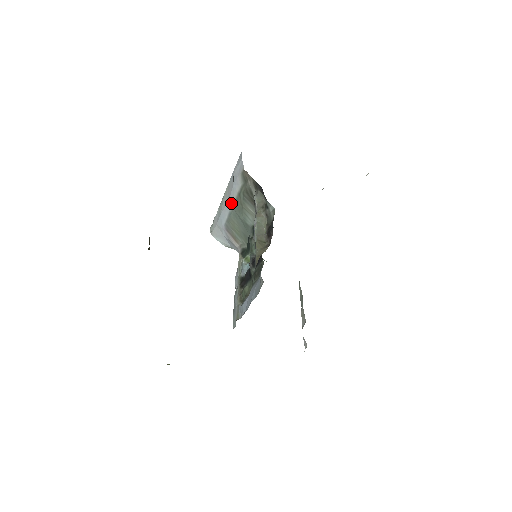
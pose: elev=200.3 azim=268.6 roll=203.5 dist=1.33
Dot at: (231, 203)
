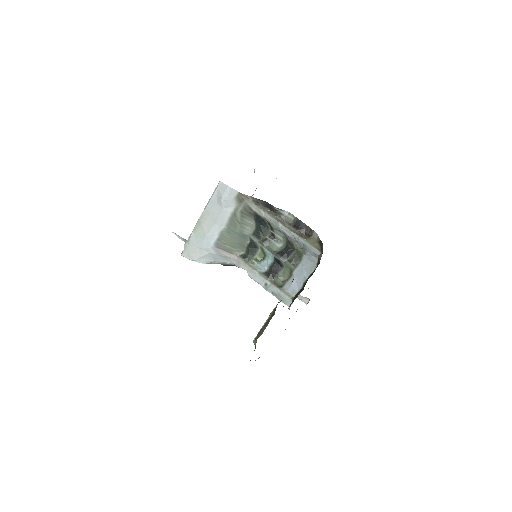
Dot at: (222, 224)
